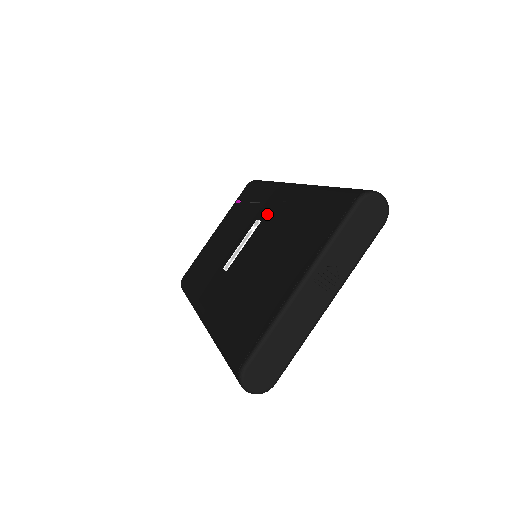
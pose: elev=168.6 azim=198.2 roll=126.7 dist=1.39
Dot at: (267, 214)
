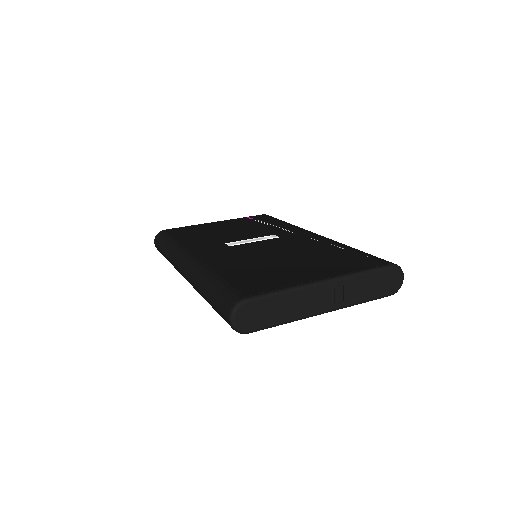
Dot at: (288, 236)
